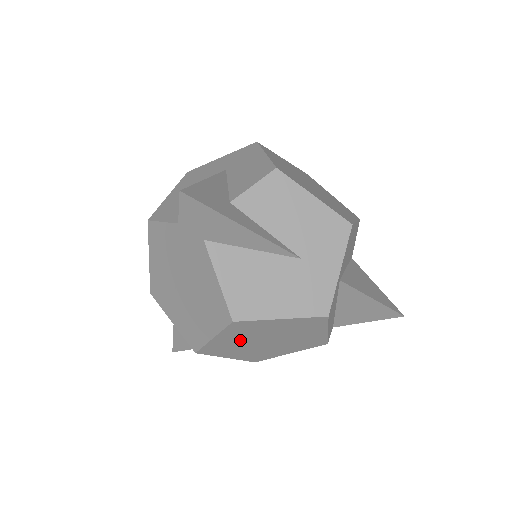
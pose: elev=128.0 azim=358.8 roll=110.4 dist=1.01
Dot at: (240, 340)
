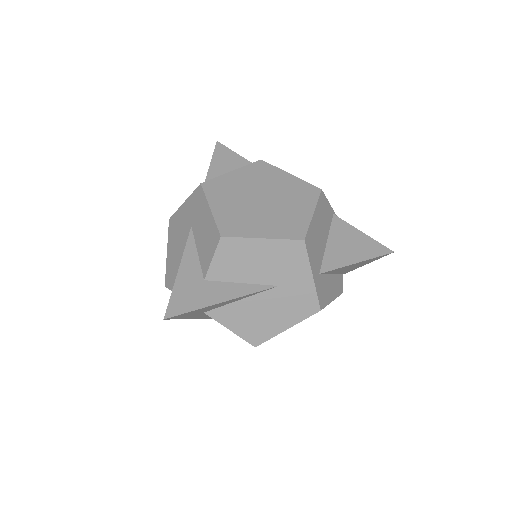
Dot at: occluded
